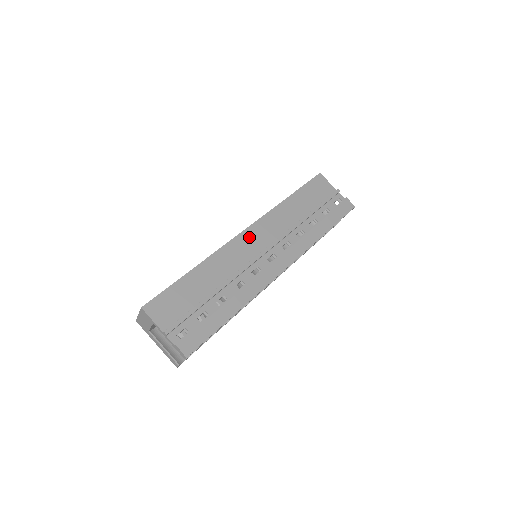
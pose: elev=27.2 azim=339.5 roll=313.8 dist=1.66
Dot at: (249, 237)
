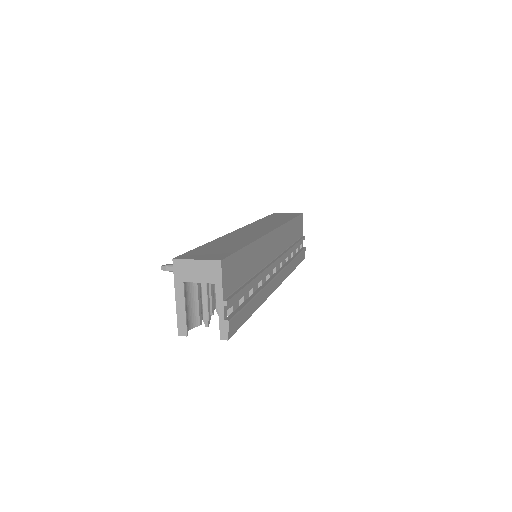
Dot at: (273, 240)
